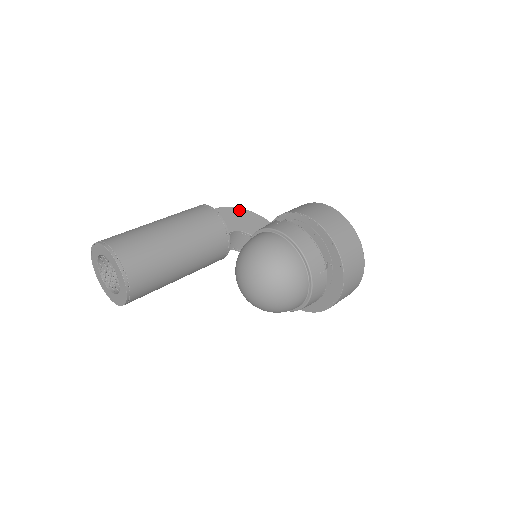
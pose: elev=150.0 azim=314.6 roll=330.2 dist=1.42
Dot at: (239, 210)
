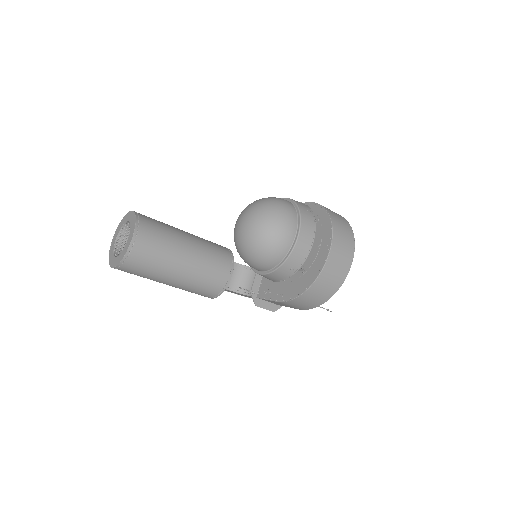
Dot at: occluded
